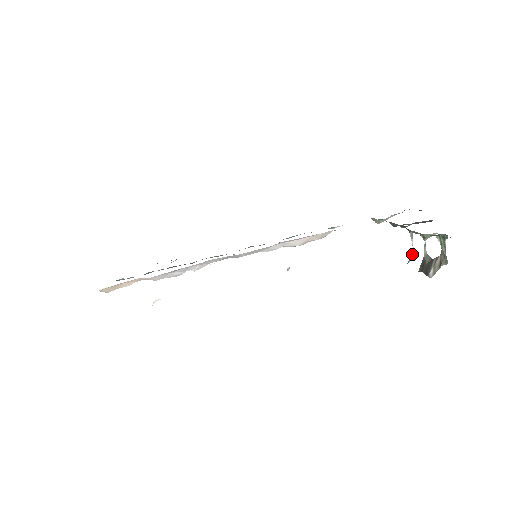
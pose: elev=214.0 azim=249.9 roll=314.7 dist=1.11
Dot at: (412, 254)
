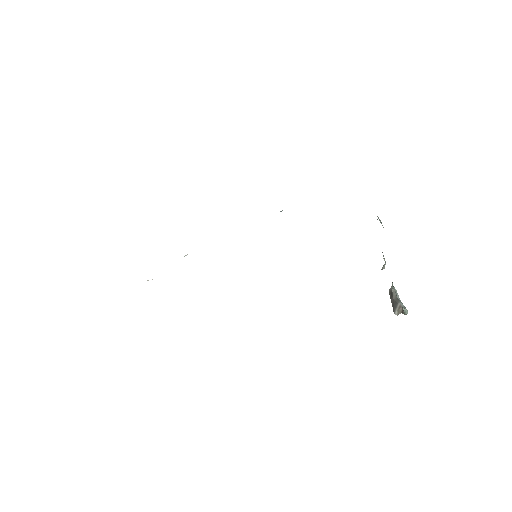
Dot at: (384, 265)
